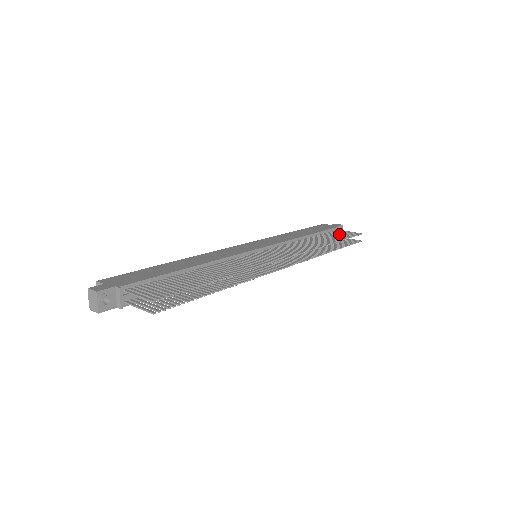
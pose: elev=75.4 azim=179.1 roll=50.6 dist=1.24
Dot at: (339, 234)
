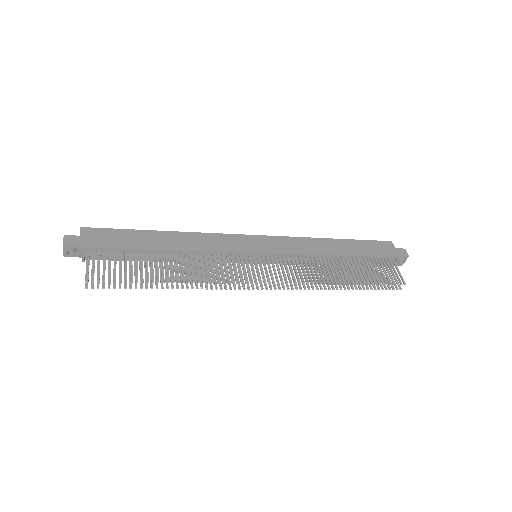
Dot at: (380, 270)
